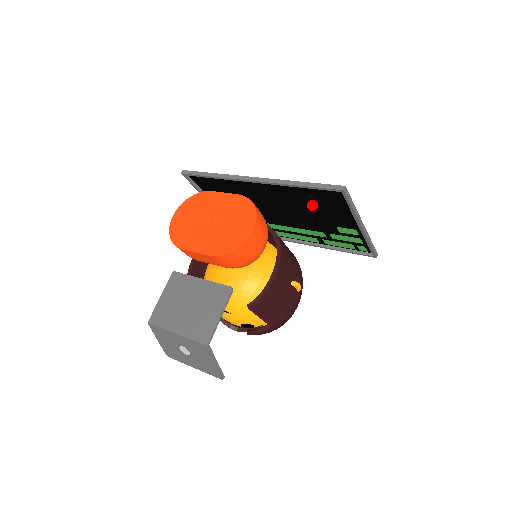
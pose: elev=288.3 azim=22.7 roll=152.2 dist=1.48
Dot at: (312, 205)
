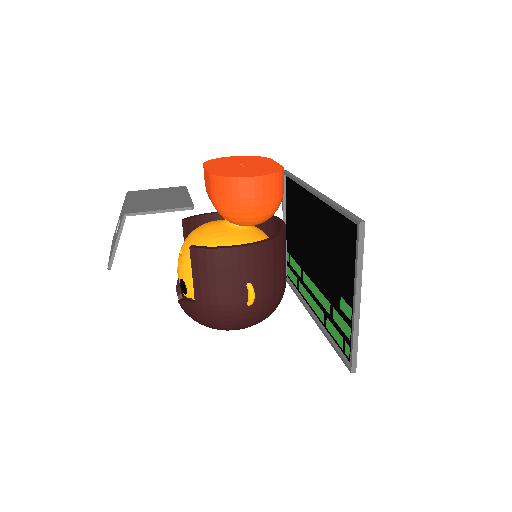
Dot at: (336, 249)
